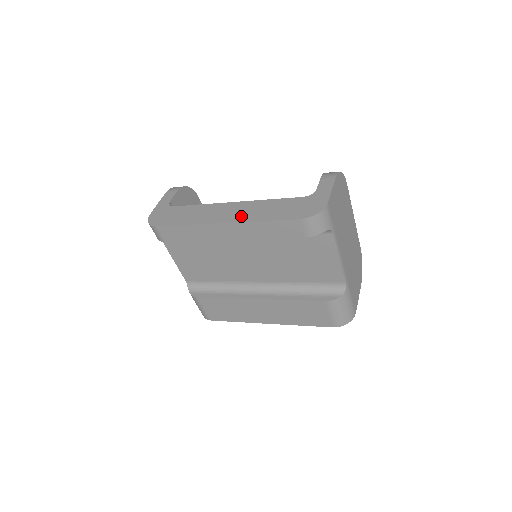
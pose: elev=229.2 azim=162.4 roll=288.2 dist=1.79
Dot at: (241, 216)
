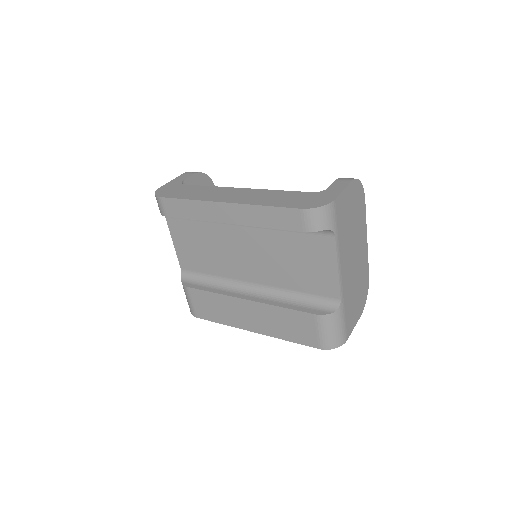
Dot at: (244, 199)
